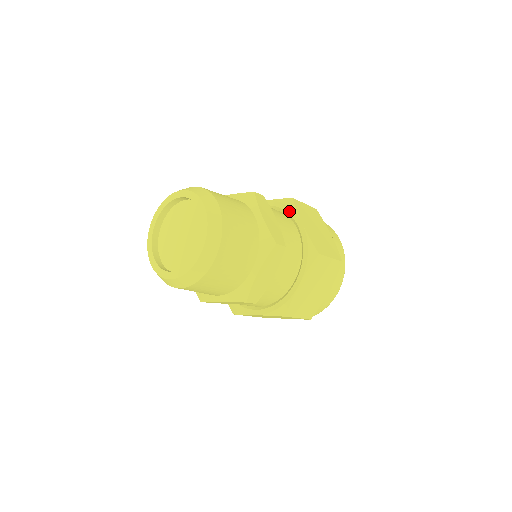
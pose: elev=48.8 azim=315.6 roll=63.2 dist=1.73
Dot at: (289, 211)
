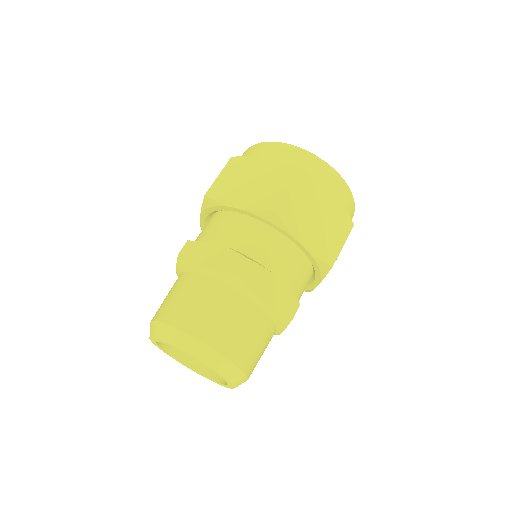
Dot at: (279, 230)
